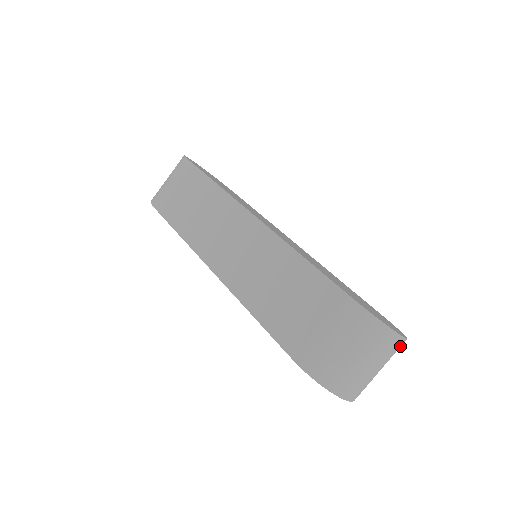
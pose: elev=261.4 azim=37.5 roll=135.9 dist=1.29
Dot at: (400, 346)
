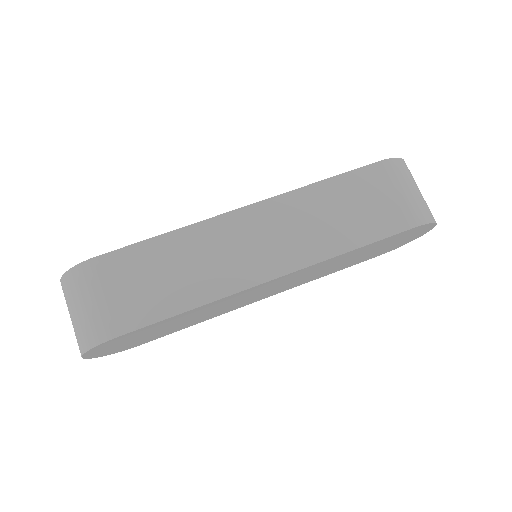
Dot at: occluded
